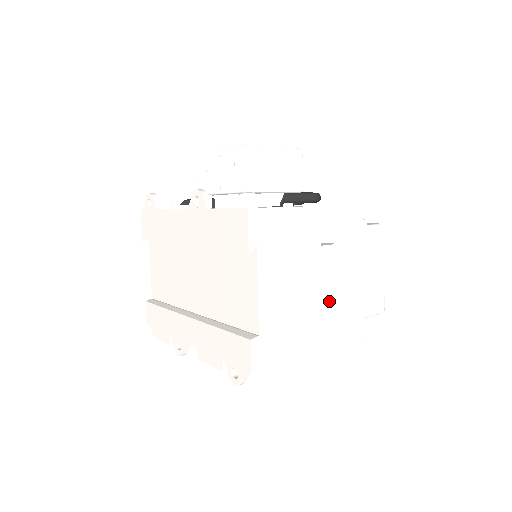
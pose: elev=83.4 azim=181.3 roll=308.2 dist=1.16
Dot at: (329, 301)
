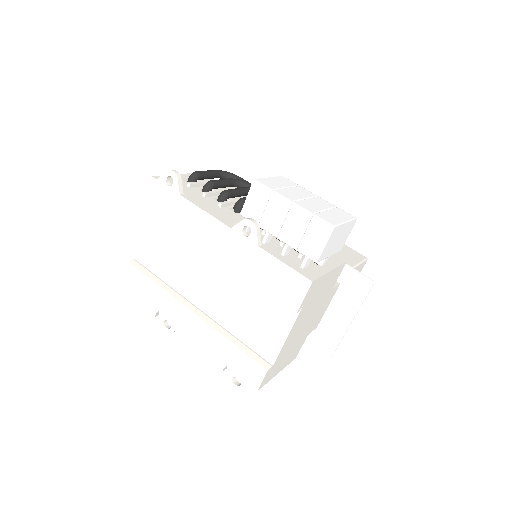
Dot at: (315, 325)
